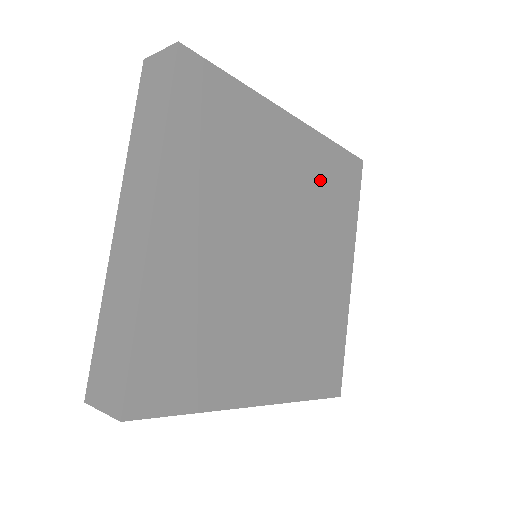
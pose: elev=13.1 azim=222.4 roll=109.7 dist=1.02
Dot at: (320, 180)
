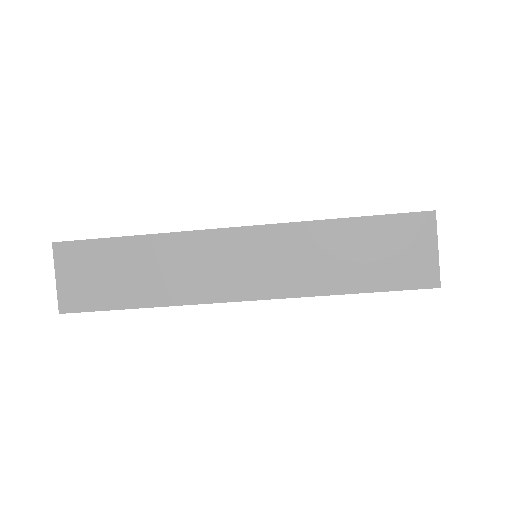
Dot at: occluded
